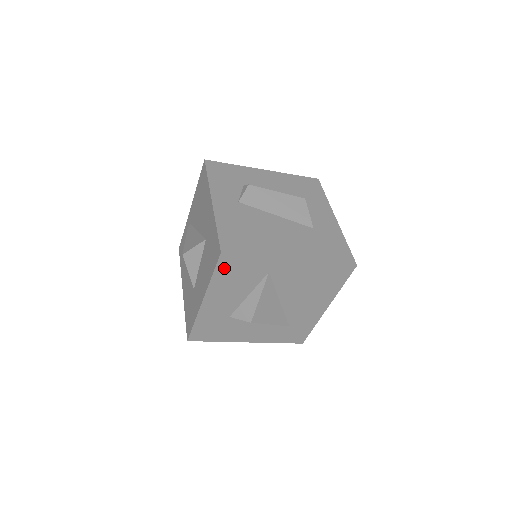
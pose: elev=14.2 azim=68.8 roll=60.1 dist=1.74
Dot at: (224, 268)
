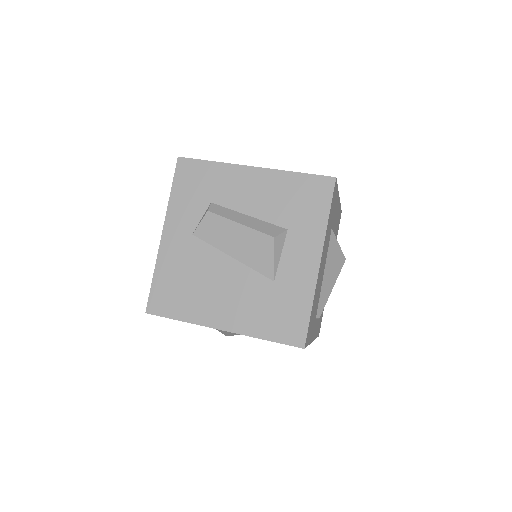
Dot at: occluded
